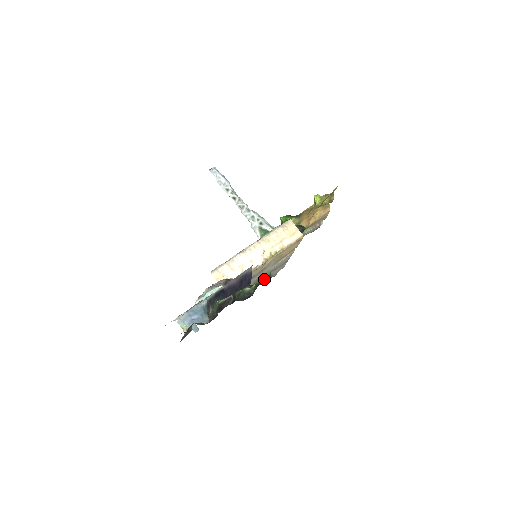
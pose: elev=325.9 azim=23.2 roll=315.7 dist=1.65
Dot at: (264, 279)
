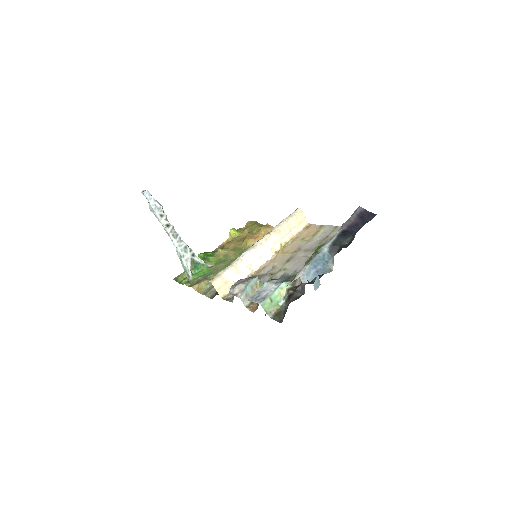
Dot at: occluded
